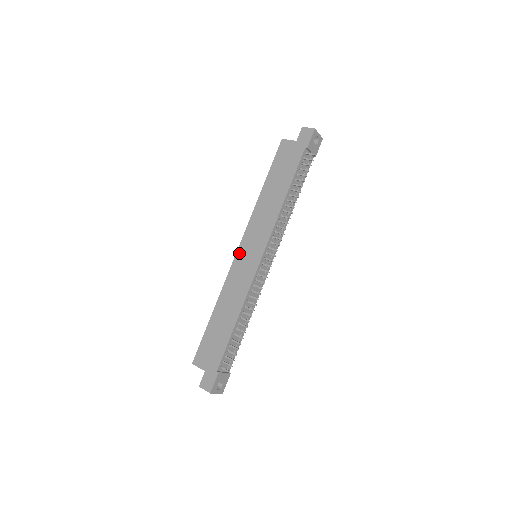
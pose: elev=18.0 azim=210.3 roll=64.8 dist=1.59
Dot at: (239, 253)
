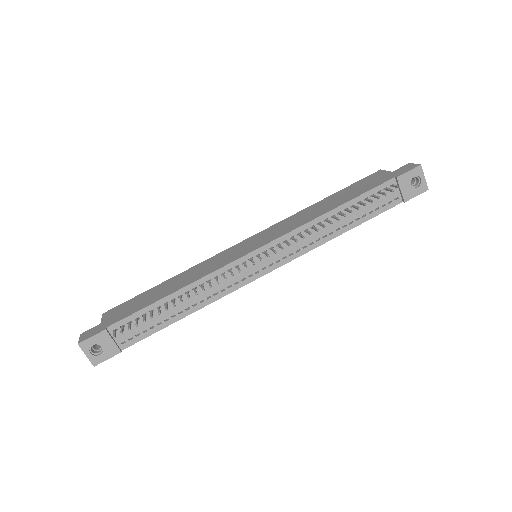
Dot at: (242, 242)
